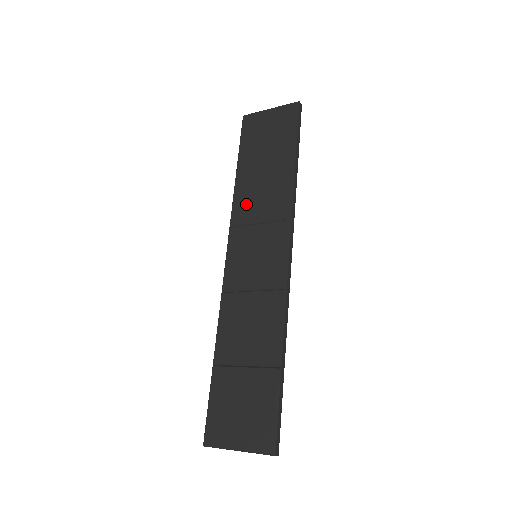
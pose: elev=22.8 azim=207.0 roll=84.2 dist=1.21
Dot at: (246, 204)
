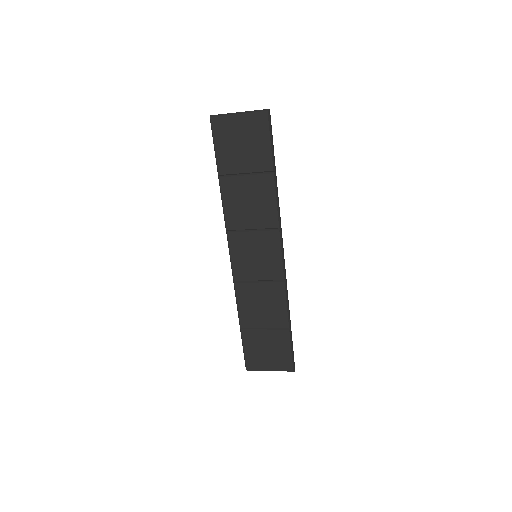
Dot at: (237, 213)
